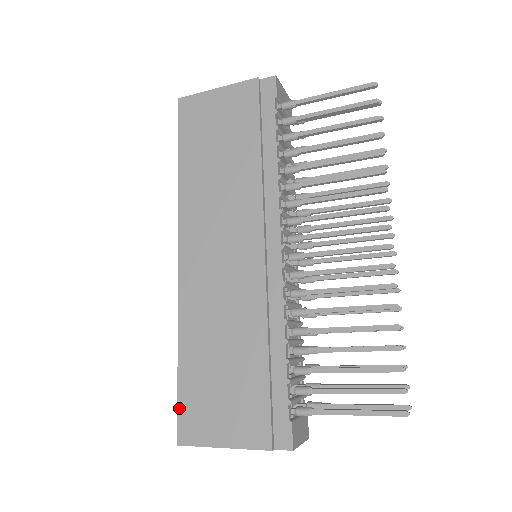
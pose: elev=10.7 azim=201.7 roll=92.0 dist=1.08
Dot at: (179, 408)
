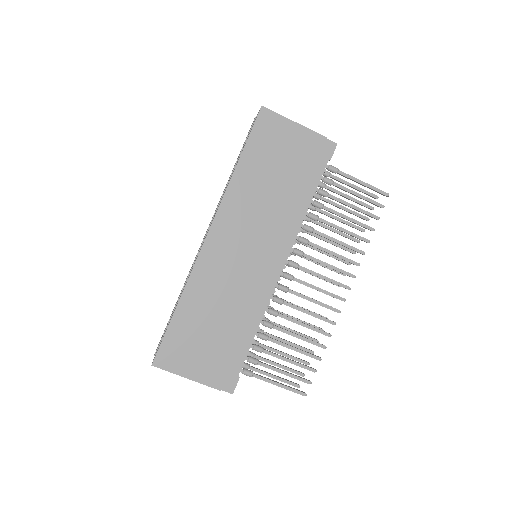
Dot at: (163, 341)
